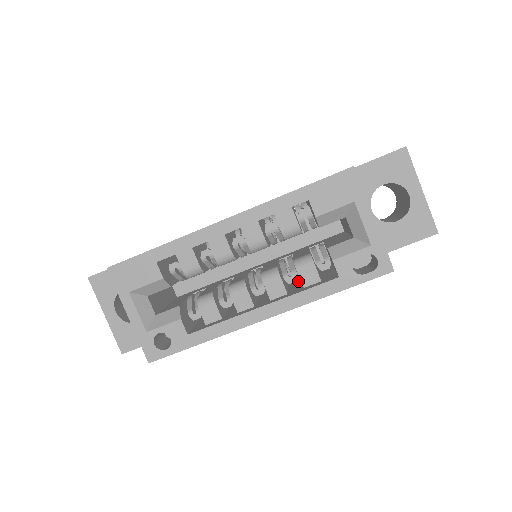
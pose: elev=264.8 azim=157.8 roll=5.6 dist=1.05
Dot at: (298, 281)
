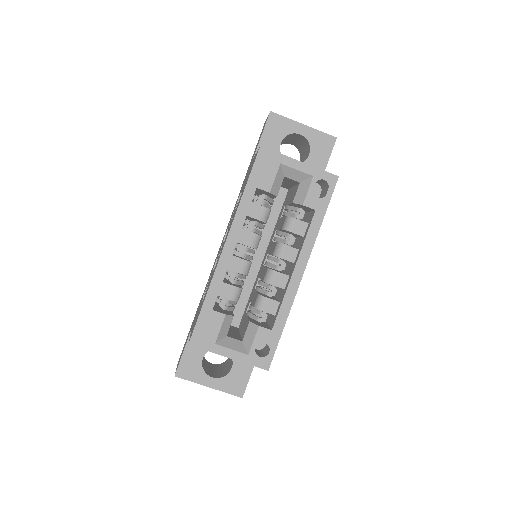
Dot at: (295, 241)
